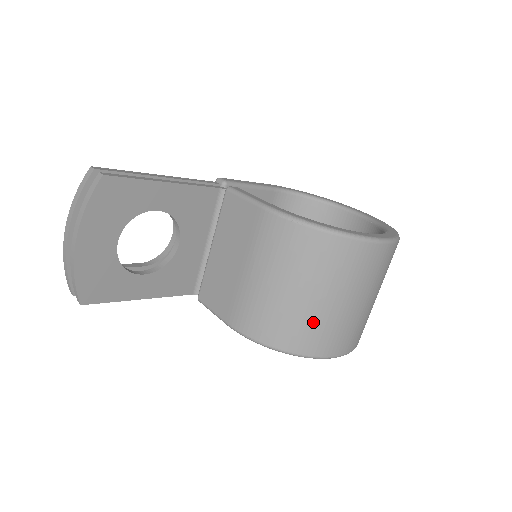
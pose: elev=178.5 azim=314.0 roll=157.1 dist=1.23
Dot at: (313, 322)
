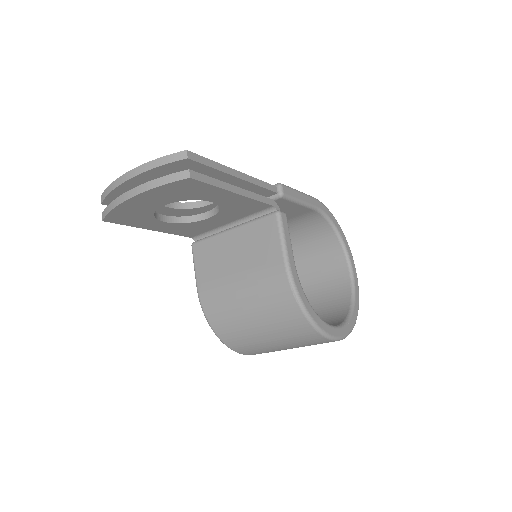
Dot at: (250, 341)
